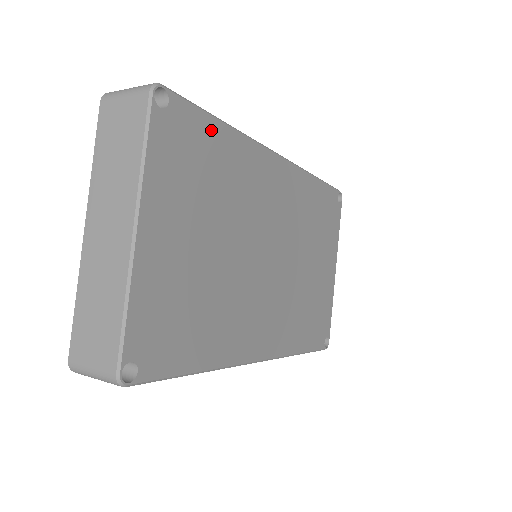
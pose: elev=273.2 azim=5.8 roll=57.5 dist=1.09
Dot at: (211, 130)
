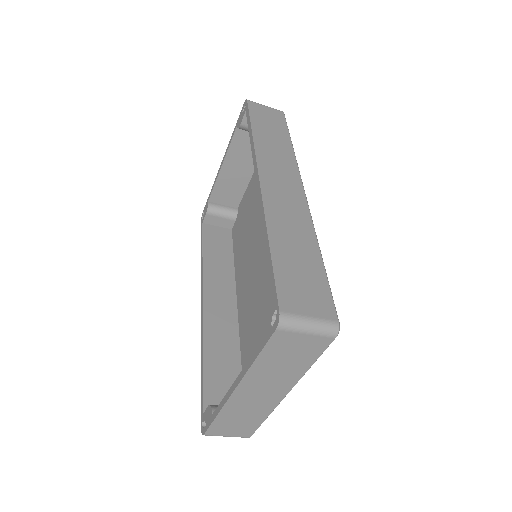
Dot at: occluded
